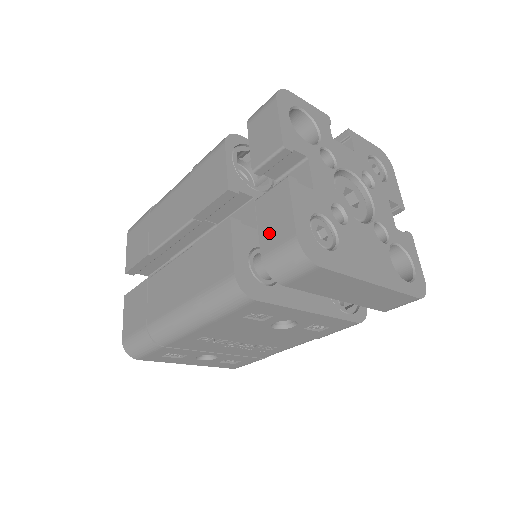
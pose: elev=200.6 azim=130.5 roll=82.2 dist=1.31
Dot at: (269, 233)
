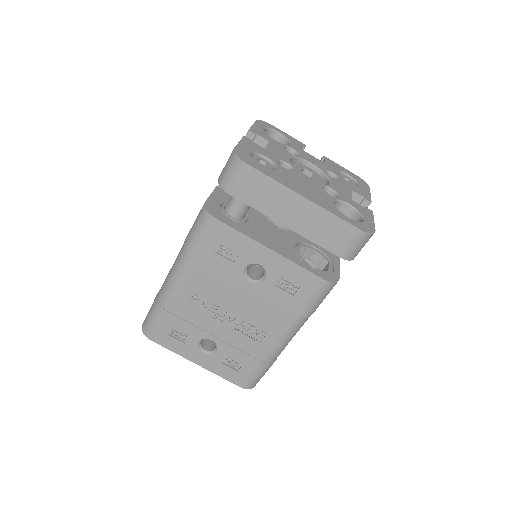
Dot at: occluded
